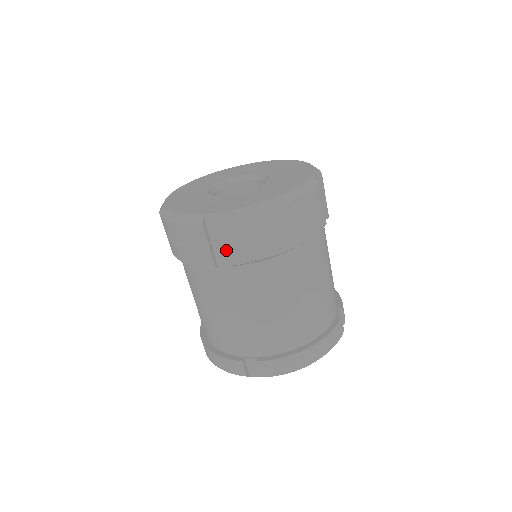
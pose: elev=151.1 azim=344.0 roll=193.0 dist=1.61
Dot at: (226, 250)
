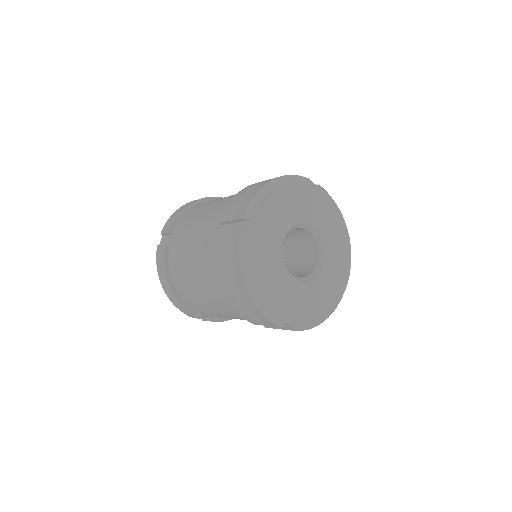
Dot at: (274, 328)
